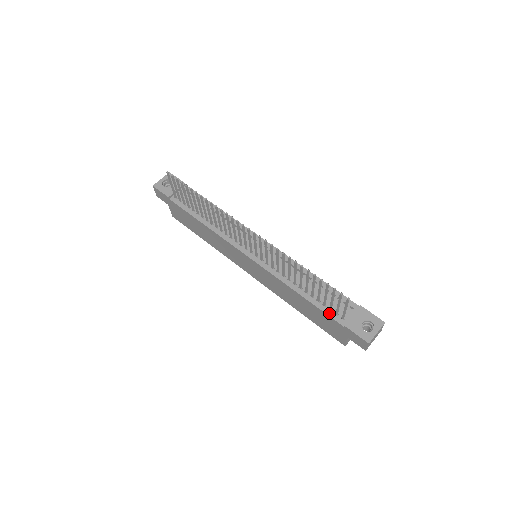
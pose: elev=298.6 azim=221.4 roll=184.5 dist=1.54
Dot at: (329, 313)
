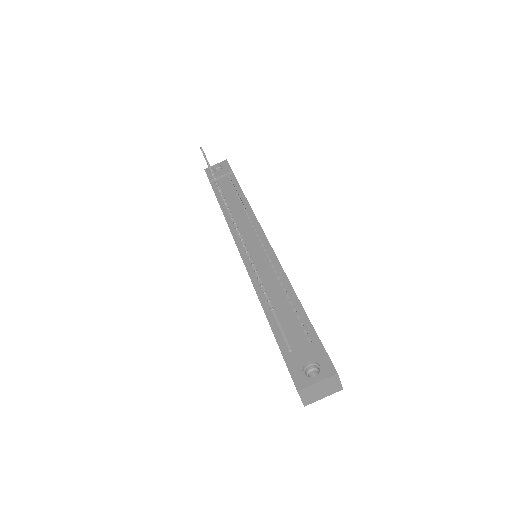
Dot at: (278, 336)
